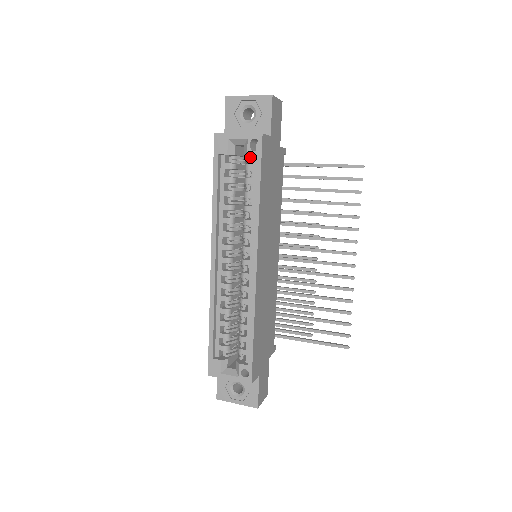
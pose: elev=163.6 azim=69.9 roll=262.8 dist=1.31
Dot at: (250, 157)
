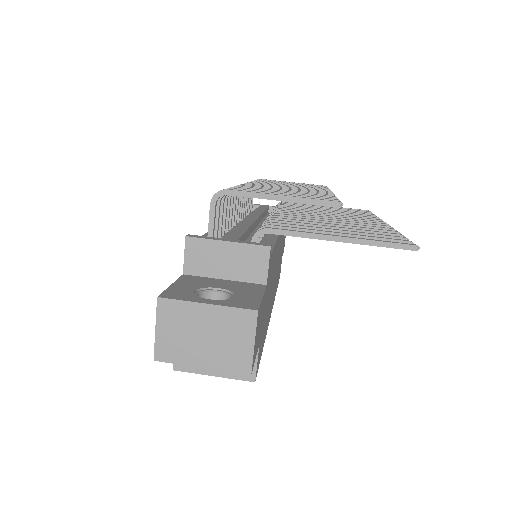
Dot at: occluded
